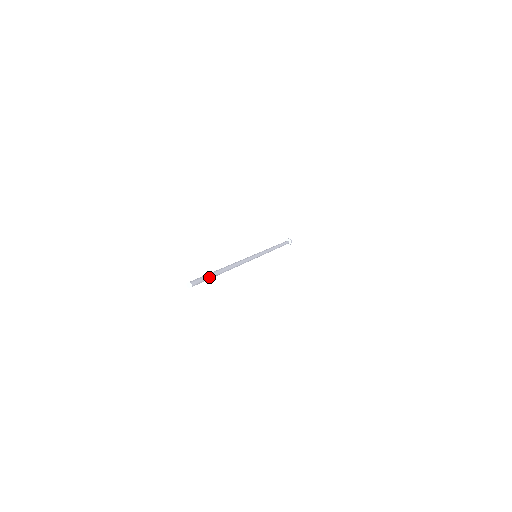
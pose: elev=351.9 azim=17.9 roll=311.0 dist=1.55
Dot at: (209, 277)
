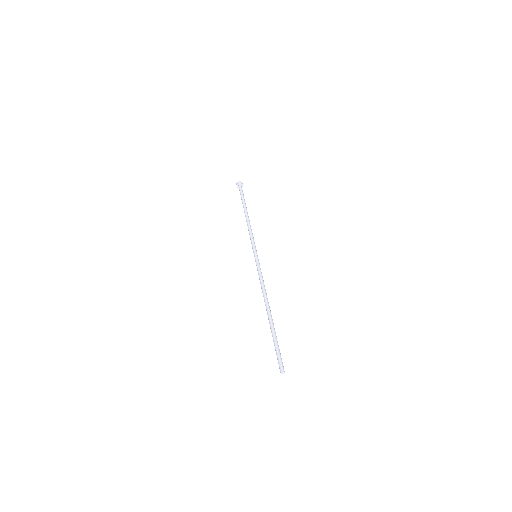
Dot at: (278, 346)
